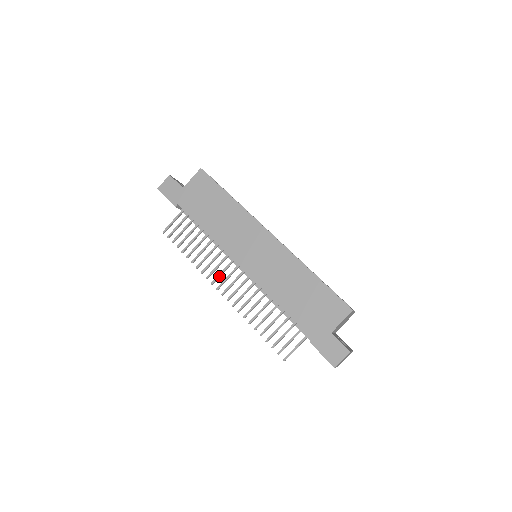
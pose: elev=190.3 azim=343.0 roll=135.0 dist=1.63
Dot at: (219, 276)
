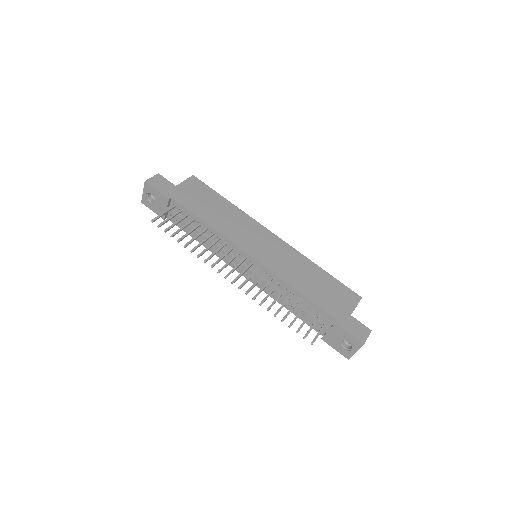
Dot at: (226, 266)
